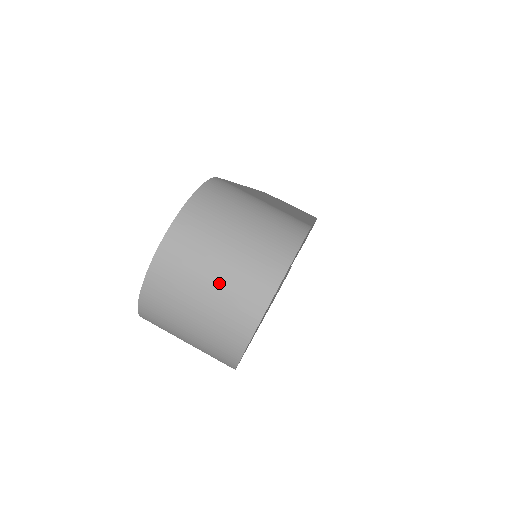
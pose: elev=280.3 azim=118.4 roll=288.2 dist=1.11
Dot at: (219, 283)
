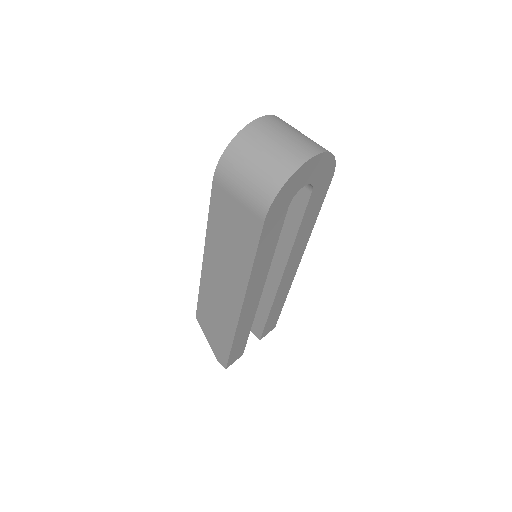
Dot at: (293, 137)
